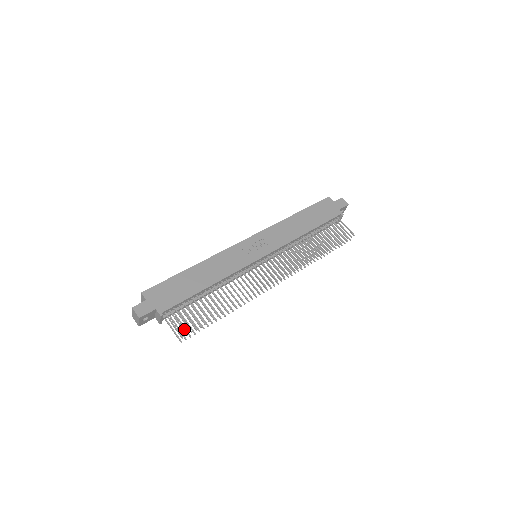
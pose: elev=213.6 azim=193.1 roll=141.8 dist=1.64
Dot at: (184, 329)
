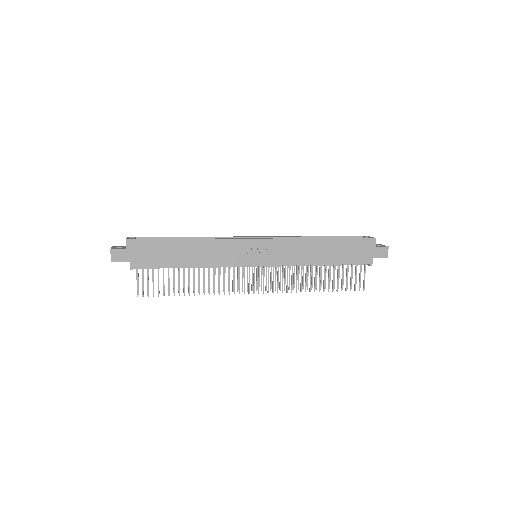
Dot at: occluded
